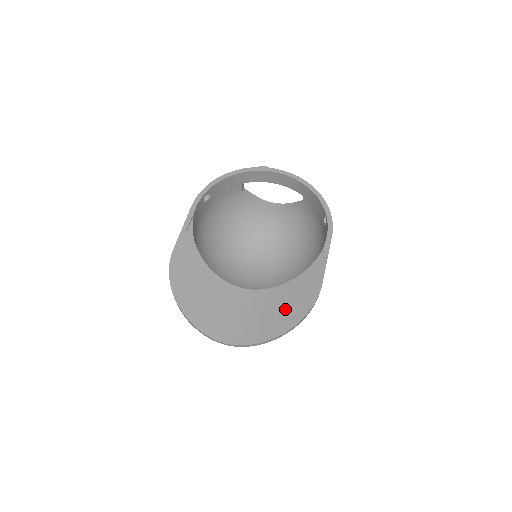
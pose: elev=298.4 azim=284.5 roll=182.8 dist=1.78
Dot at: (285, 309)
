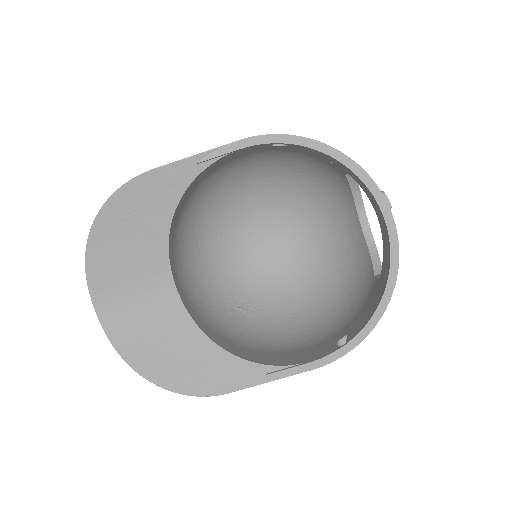
Dot at: (174, 360)
